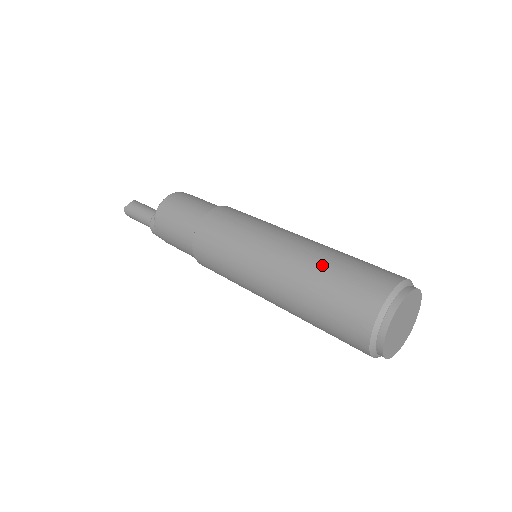
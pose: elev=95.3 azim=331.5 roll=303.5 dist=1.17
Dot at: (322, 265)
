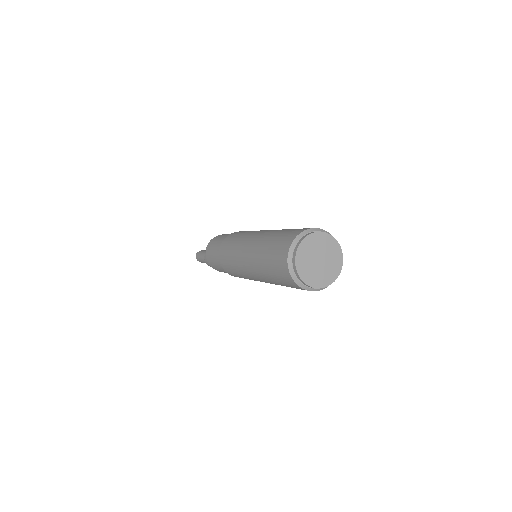
Dot at: (281, 230)
